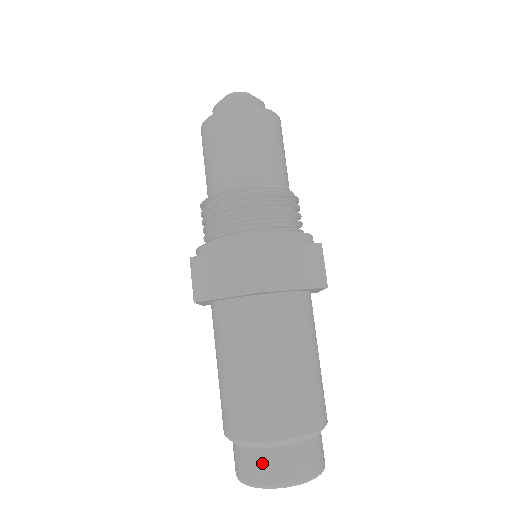
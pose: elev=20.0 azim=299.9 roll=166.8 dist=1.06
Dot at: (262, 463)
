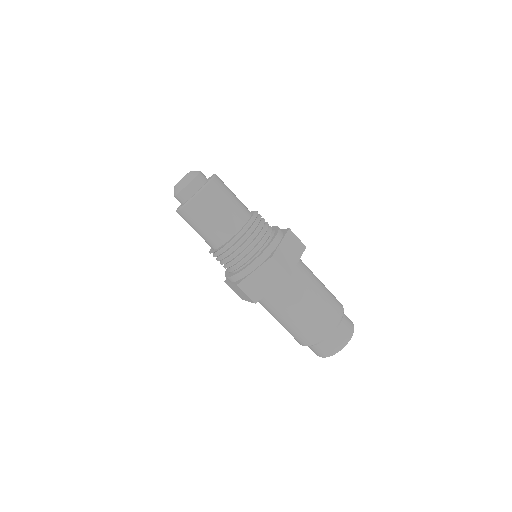
Dot at: (314, 350)
